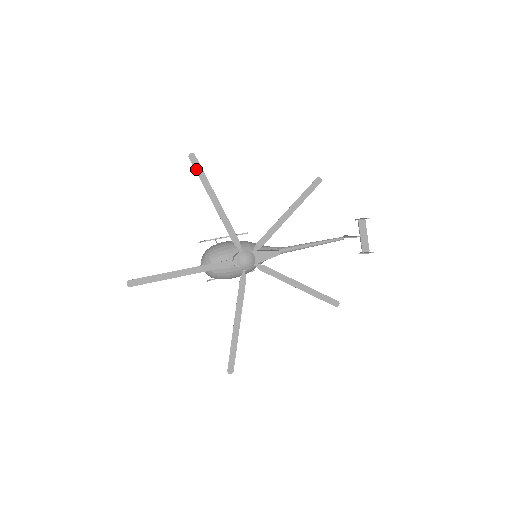
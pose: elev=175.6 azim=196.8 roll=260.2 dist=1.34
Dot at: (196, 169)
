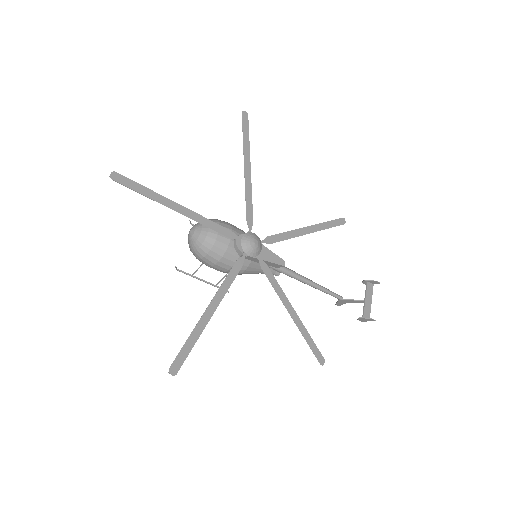
Dot at: (243, 127)
